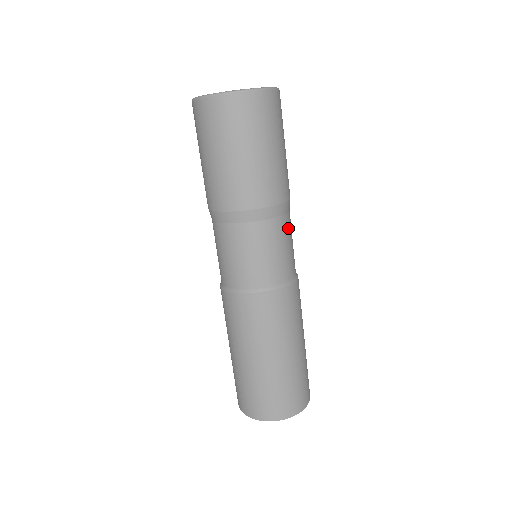
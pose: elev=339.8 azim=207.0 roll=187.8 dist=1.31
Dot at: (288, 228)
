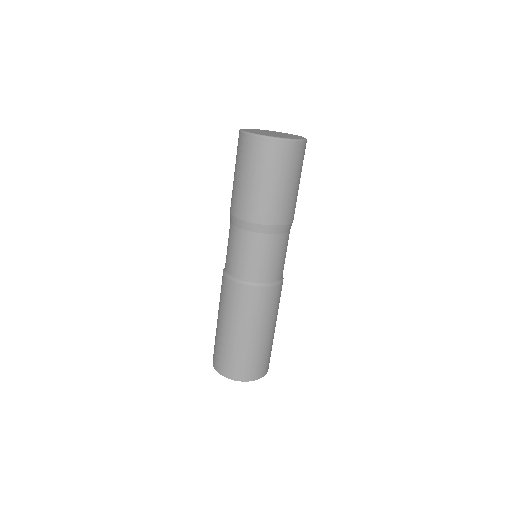
Dot at: occluded
